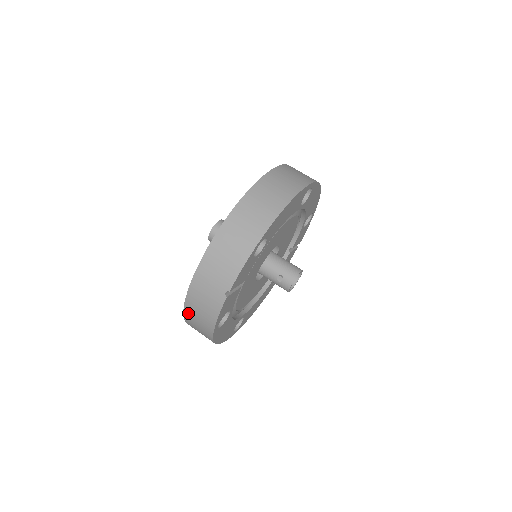
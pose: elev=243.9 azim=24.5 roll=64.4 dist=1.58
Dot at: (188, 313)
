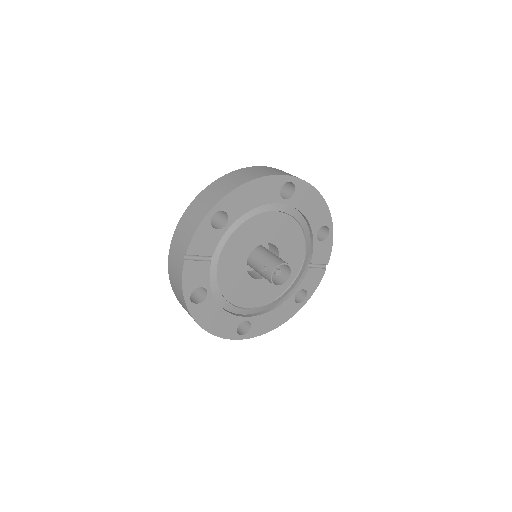
Dot at: (173, 288)
